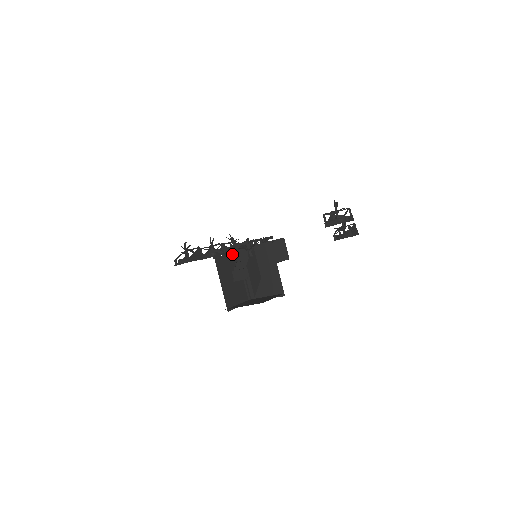
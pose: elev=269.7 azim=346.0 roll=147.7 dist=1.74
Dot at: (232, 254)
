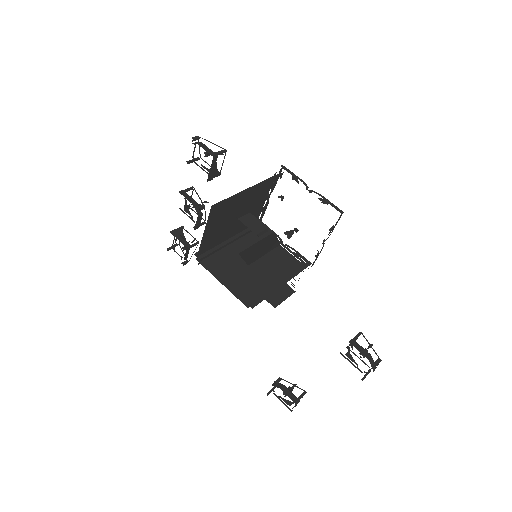
Dot at: (259, 213)
